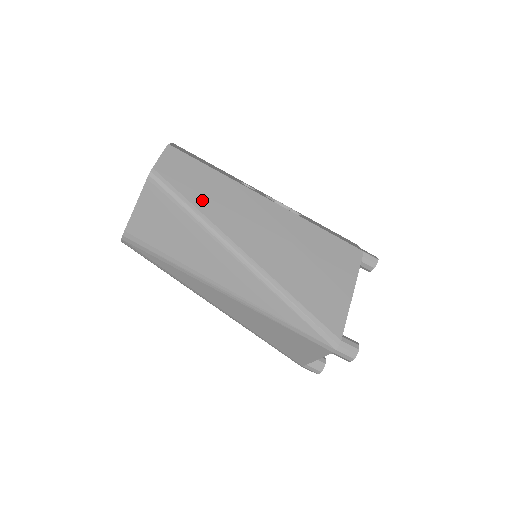
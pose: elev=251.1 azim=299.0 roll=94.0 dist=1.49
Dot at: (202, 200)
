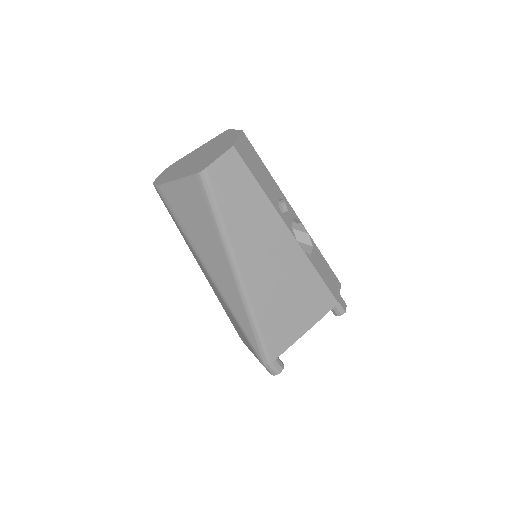
Dot at: (233, 215)
